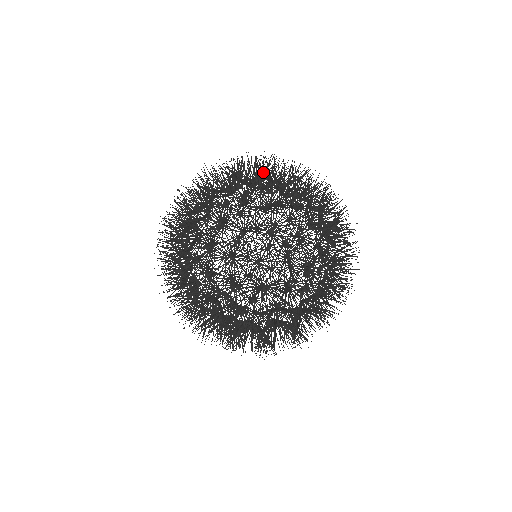
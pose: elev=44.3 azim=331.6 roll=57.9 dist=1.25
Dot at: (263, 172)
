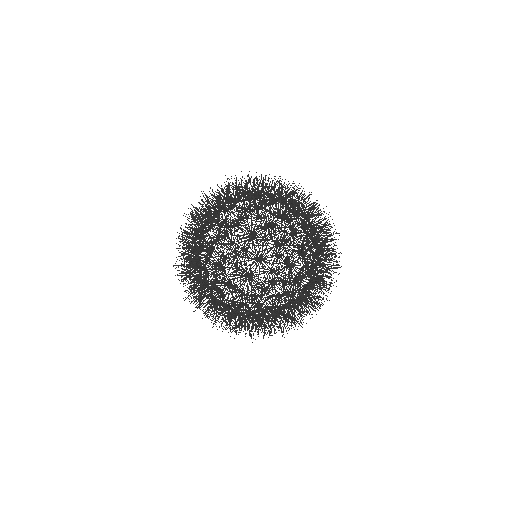
Dot at: (314, 216)
